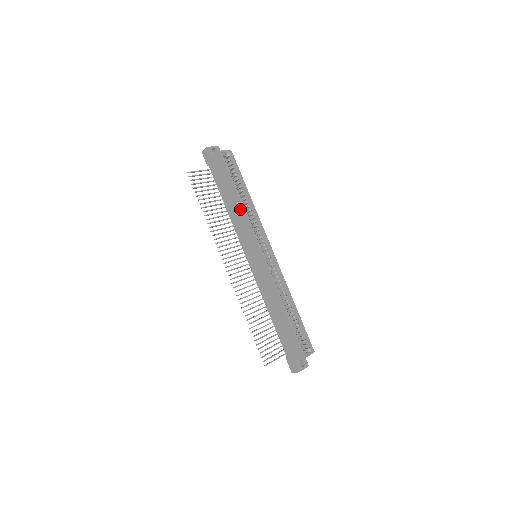
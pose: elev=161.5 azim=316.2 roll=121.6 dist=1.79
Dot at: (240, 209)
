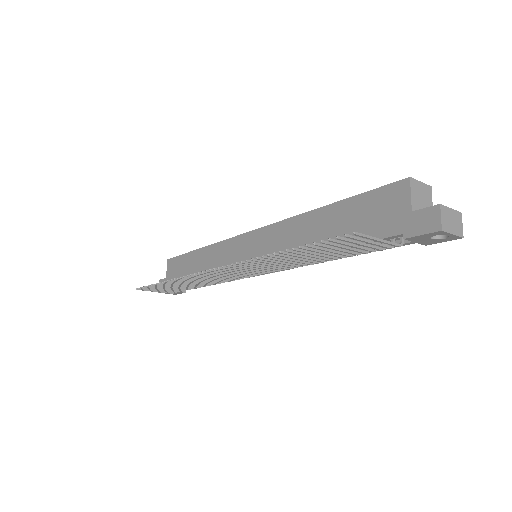
Dot at: (207, 252)
